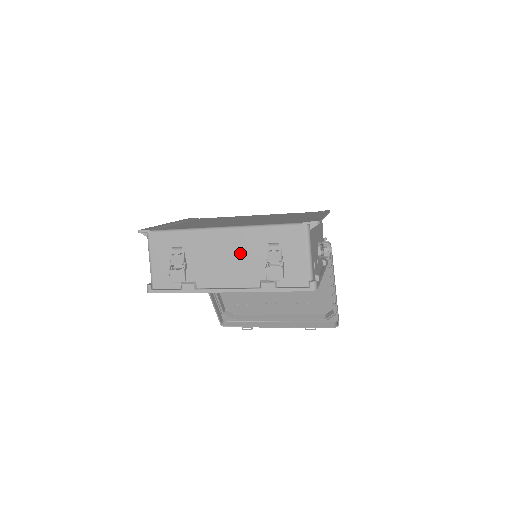
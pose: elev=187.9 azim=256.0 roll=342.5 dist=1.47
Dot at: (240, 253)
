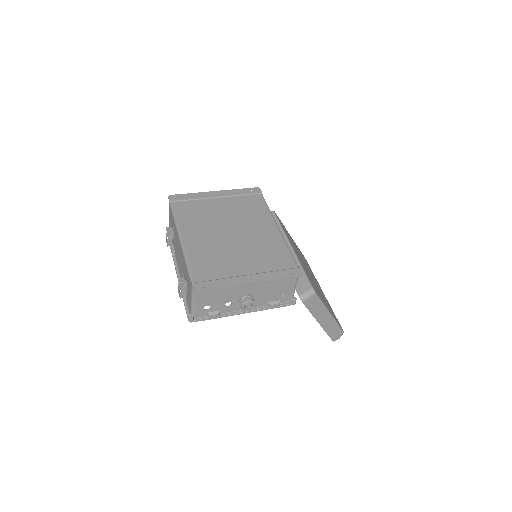
Dot at: (181, 261)
